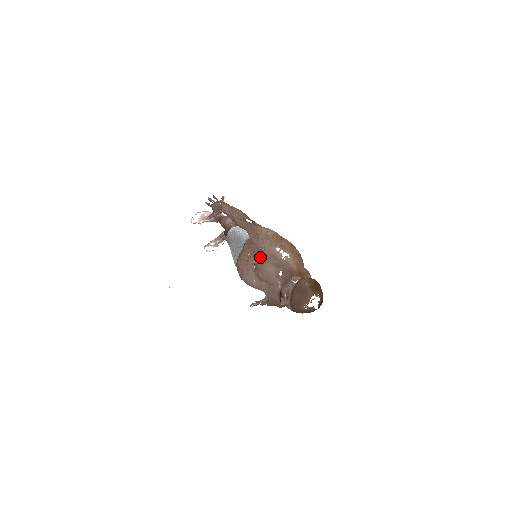
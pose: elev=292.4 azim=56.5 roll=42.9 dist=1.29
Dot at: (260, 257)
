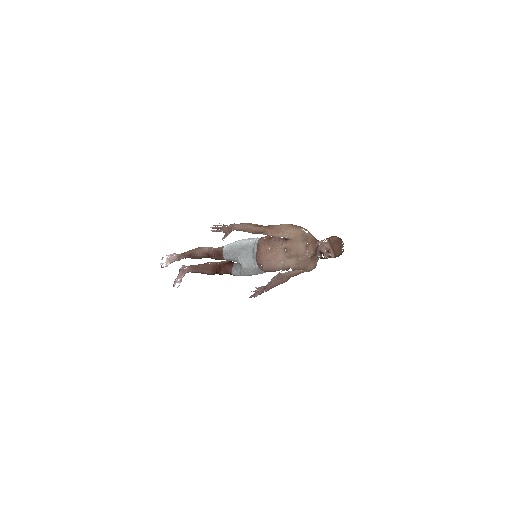
Dot at: (289, 241)
